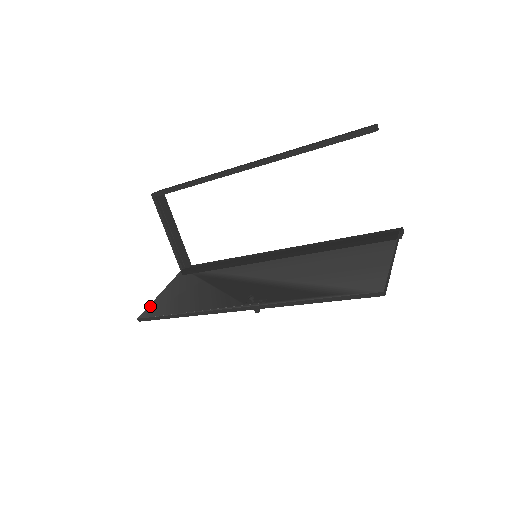
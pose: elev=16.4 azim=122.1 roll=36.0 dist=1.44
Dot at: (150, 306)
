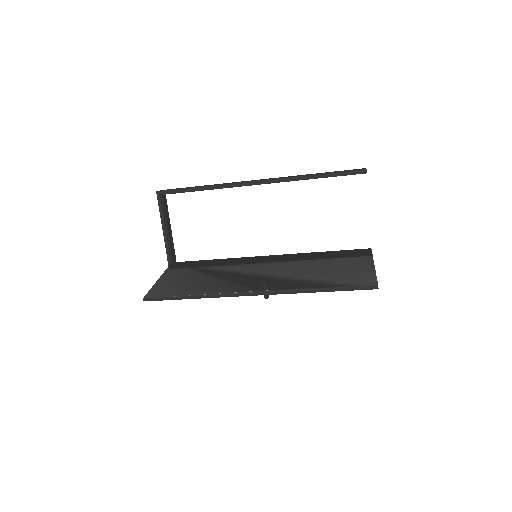
Dot at: (152, 289)
